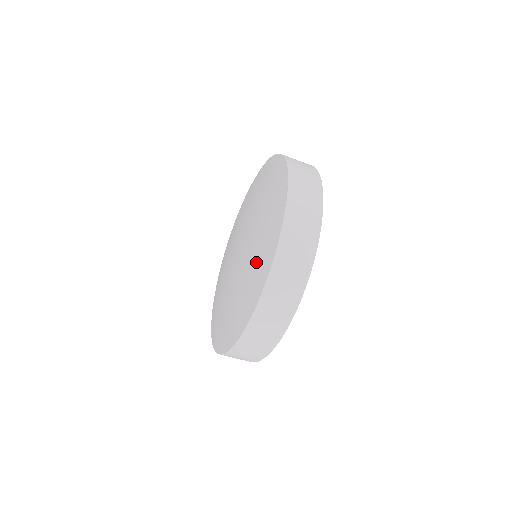
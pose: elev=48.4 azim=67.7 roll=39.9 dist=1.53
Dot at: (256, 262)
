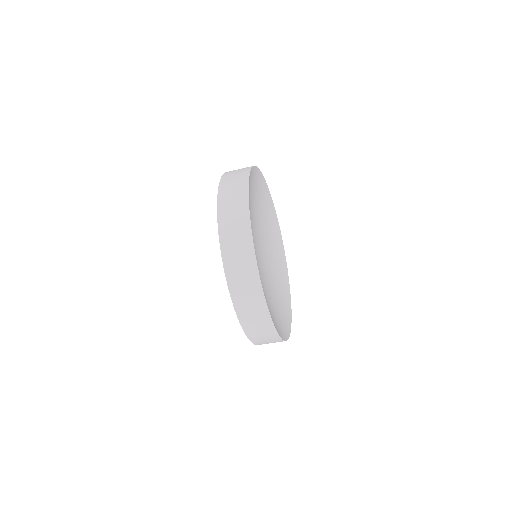
Dot at: occluded
